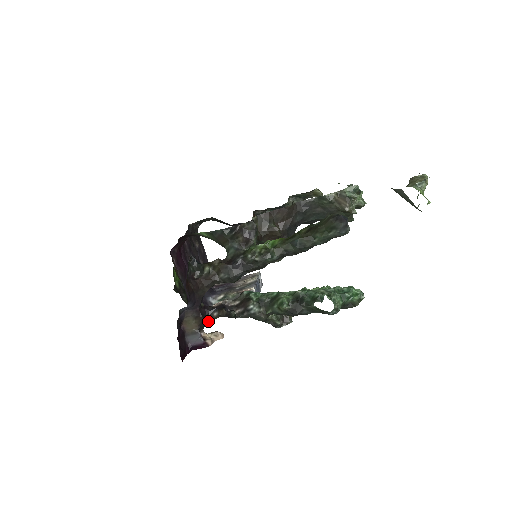
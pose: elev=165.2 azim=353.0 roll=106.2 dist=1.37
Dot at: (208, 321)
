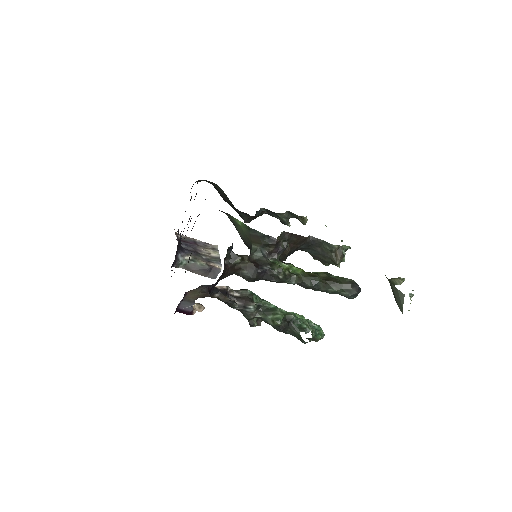
Dot at: occluded
